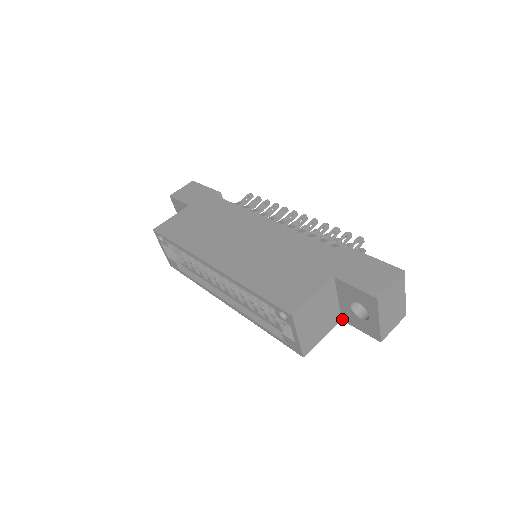
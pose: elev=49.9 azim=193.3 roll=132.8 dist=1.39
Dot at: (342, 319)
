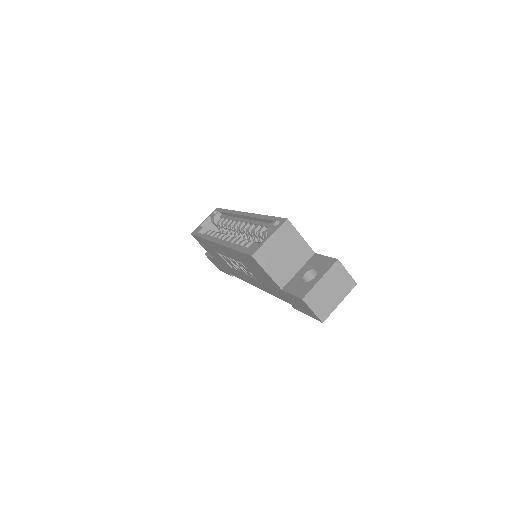
Dot at: (283, 288)
